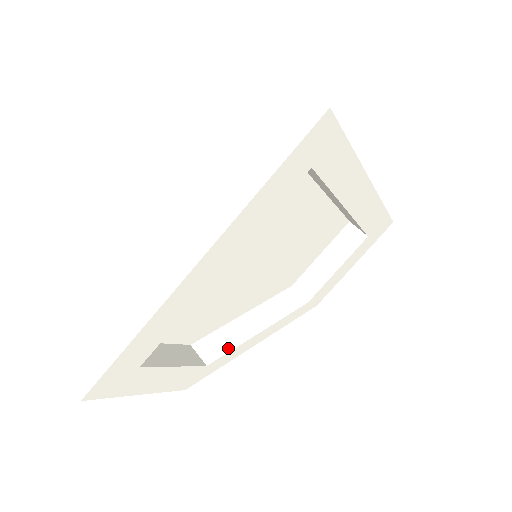
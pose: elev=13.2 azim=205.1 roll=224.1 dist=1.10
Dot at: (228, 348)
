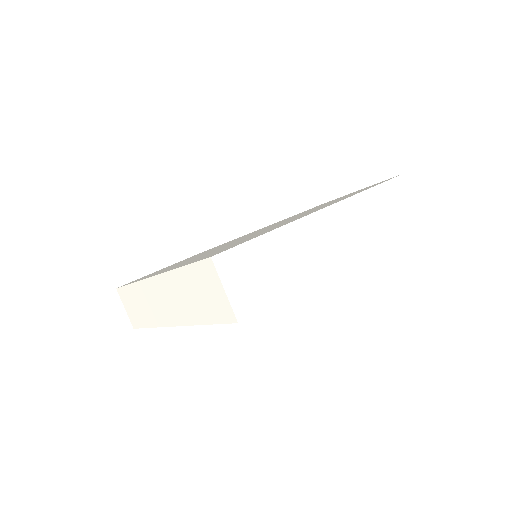
Dot at: occluded
